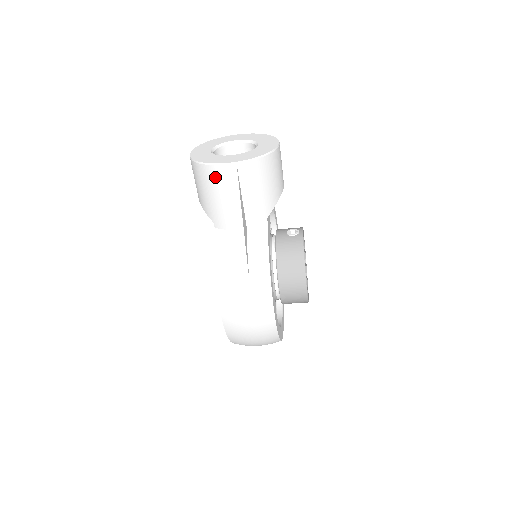
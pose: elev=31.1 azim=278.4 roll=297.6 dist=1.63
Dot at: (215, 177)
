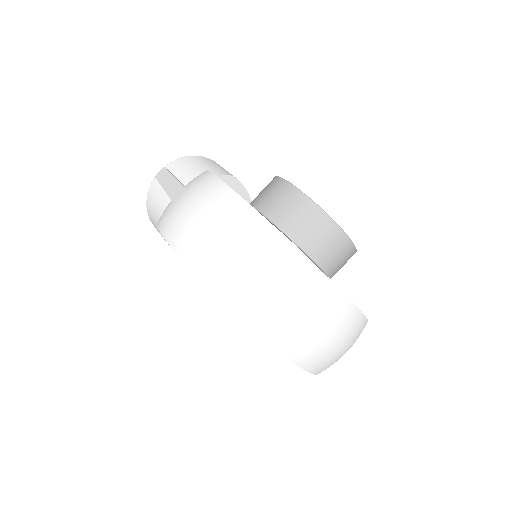
Dot at: (155, 190)
